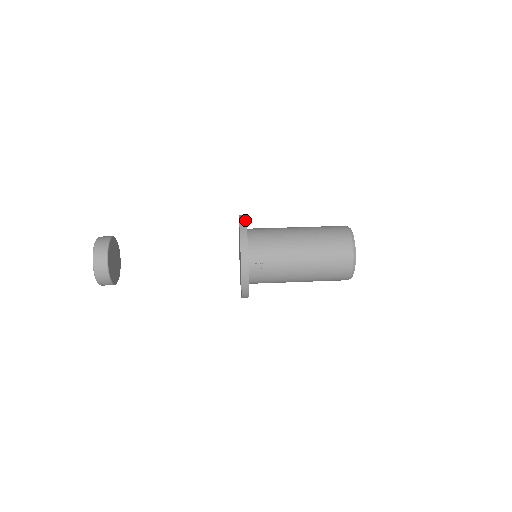
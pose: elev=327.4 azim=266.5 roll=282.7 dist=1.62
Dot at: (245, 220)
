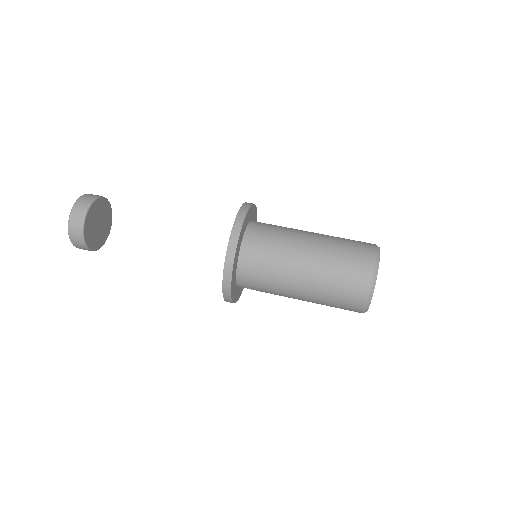
Dot at: (233, 258)
